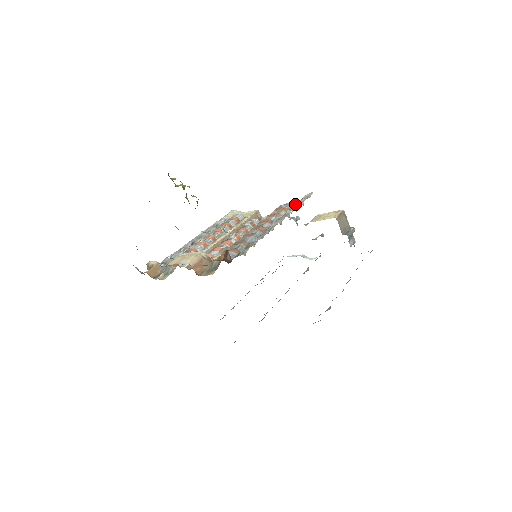
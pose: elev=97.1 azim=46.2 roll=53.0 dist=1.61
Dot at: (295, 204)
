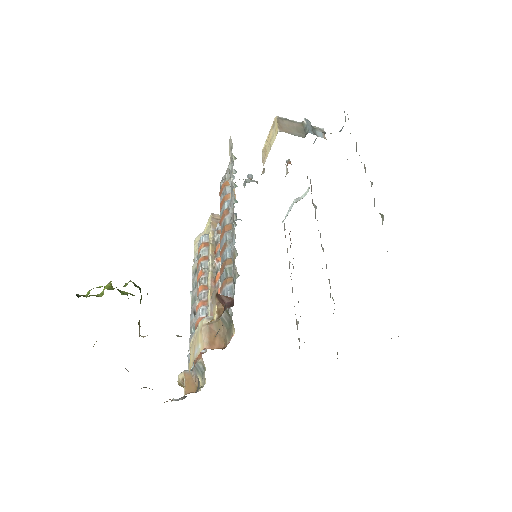
Dot at: occluded
